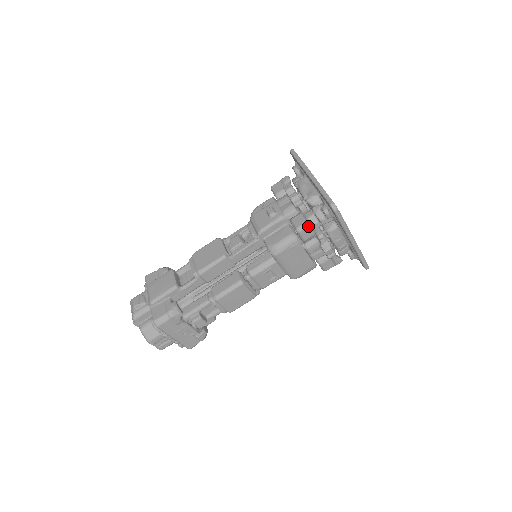
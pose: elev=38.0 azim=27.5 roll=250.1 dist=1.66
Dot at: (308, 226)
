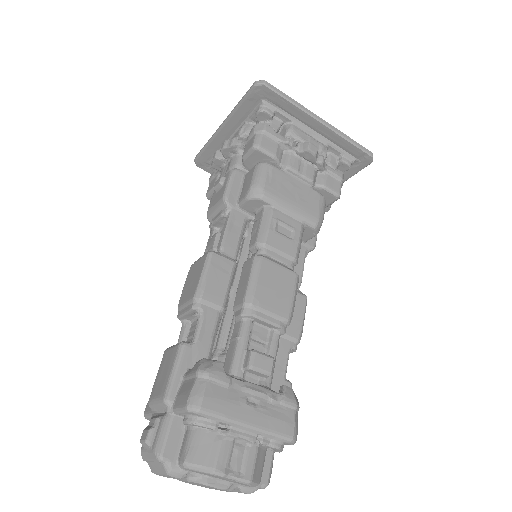
Dot at: (261, 135)
